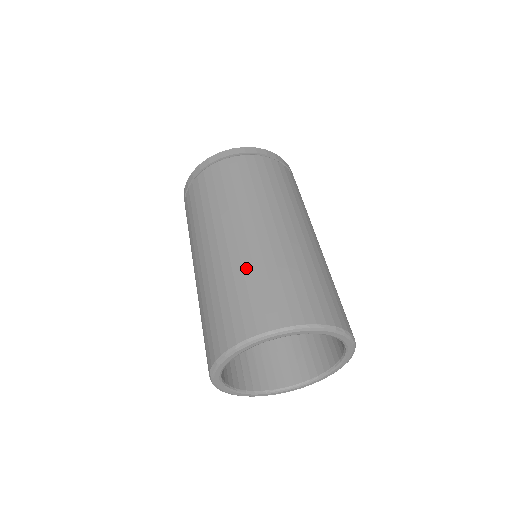
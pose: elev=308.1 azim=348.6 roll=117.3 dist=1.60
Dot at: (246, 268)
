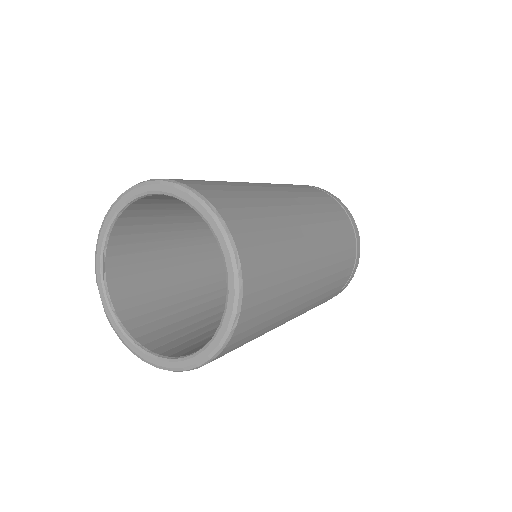
Dot at: occluded
